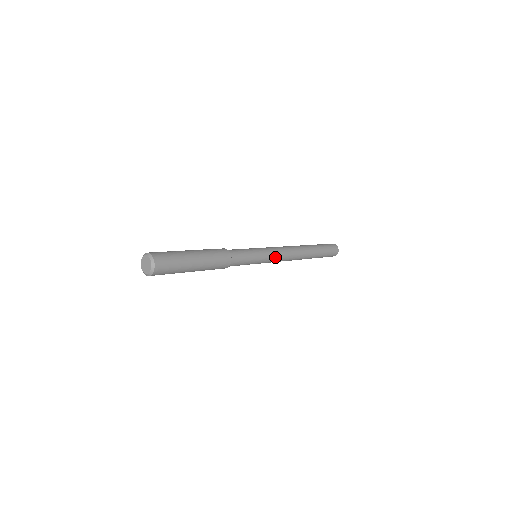
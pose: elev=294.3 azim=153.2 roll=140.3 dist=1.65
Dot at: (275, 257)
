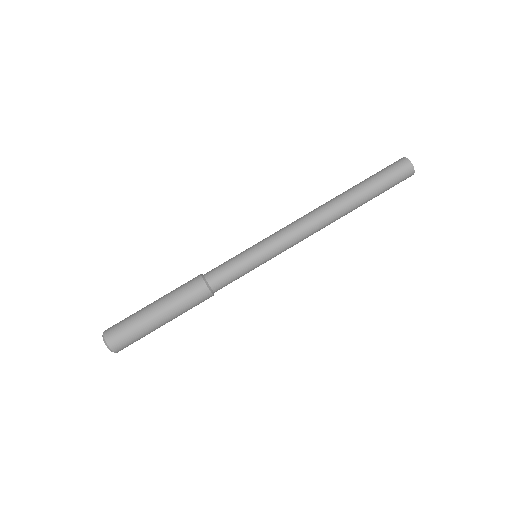
Dot at: (284, 250)
